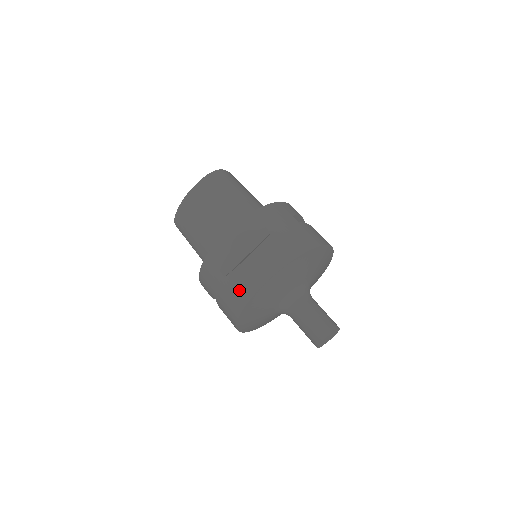
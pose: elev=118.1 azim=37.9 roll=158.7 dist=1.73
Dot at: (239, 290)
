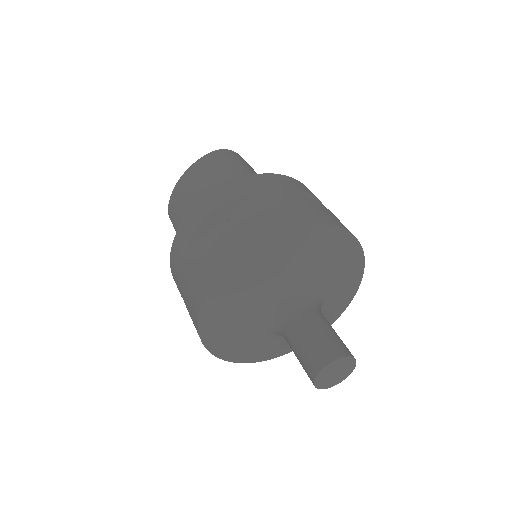
Dot at: (202, 272)
